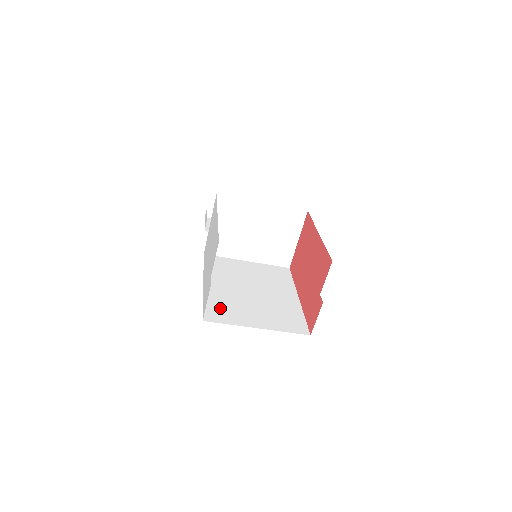
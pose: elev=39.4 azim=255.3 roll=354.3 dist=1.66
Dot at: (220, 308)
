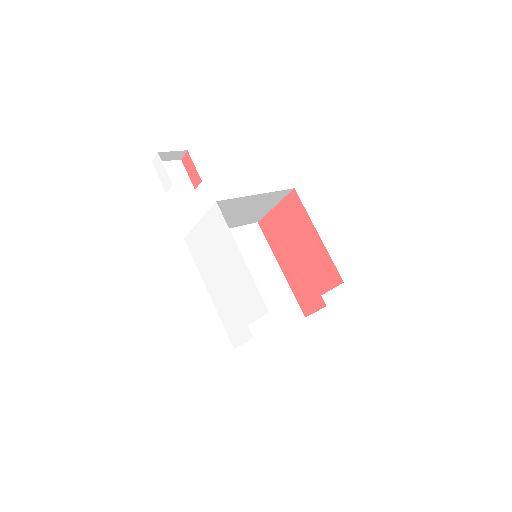
Dot at: occluded
